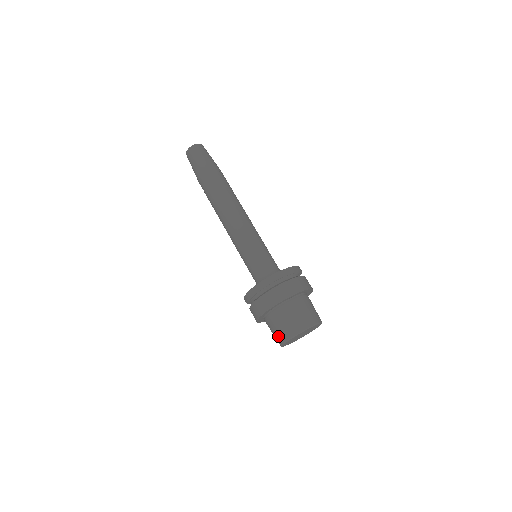
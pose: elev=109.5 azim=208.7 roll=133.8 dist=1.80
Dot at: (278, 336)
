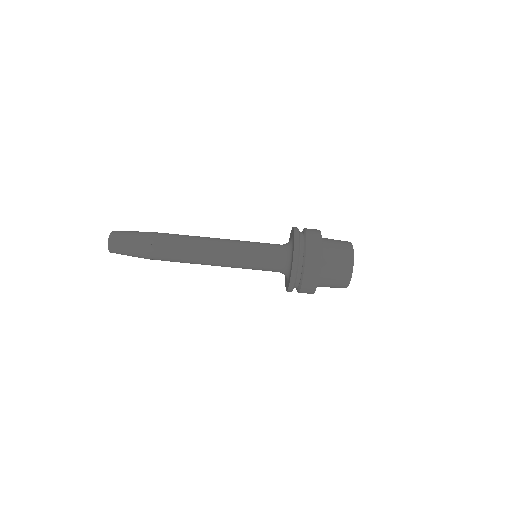
Dot at: occluded
